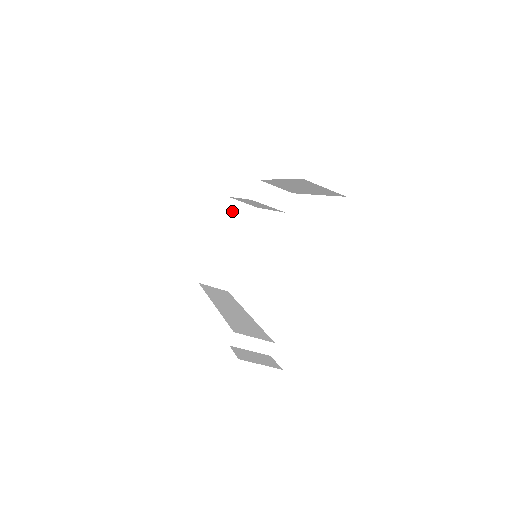
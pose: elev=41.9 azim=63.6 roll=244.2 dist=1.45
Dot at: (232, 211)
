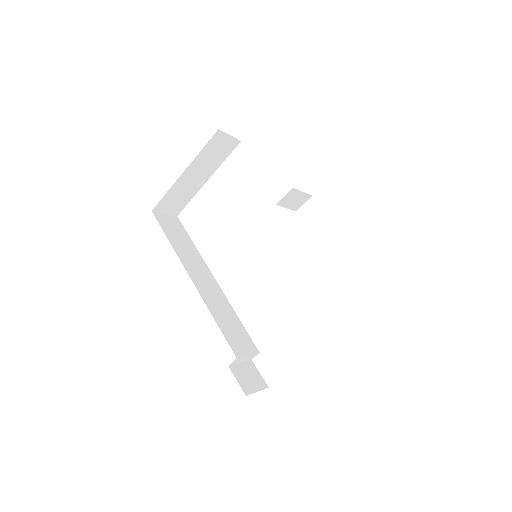
Dot at: (215, 144)
